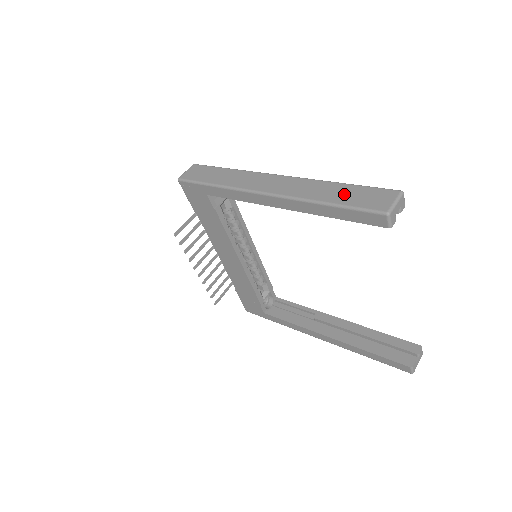
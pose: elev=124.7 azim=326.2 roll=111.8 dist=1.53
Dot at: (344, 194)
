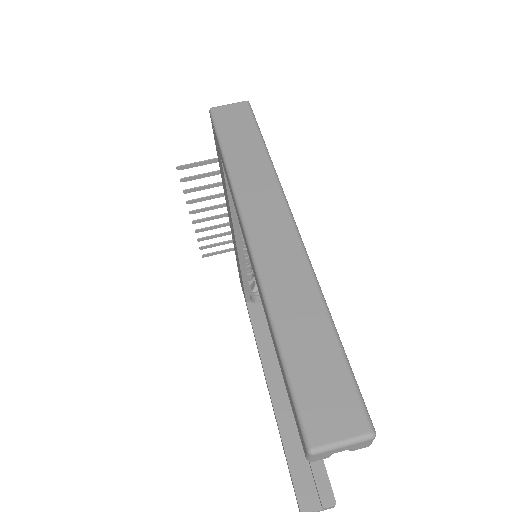
Dot at: (309, 346)
